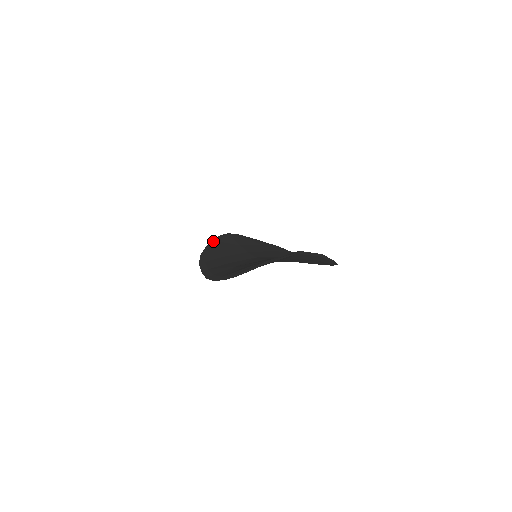
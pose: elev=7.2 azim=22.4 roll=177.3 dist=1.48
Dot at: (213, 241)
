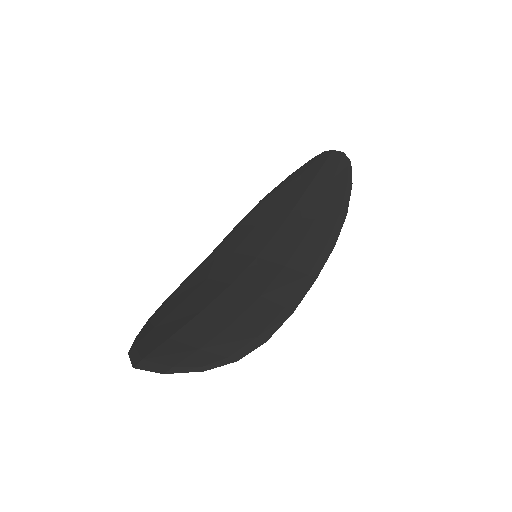
Dot at: (303, 166)
